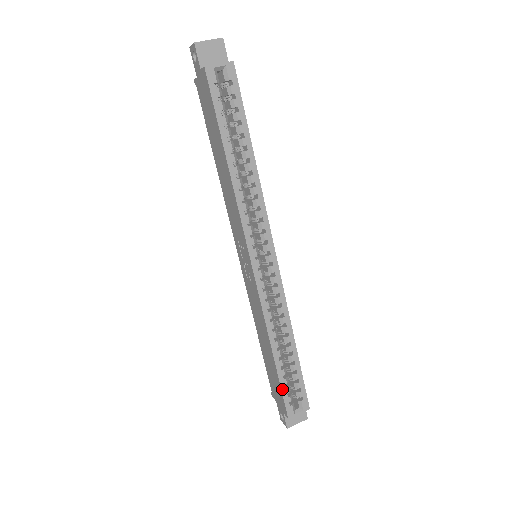
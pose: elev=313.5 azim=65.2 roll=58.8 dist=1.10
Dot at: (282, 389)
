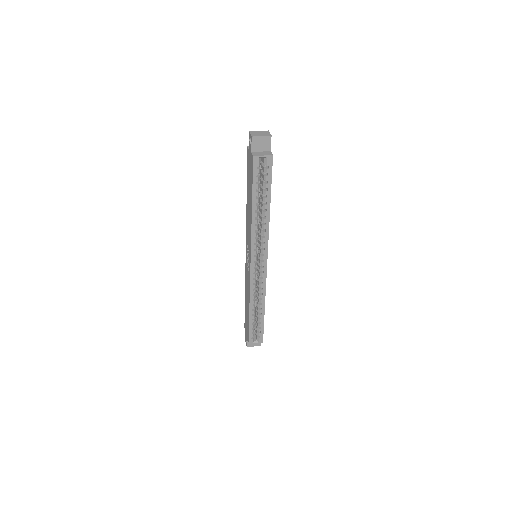
Dot at: (249, 330)
